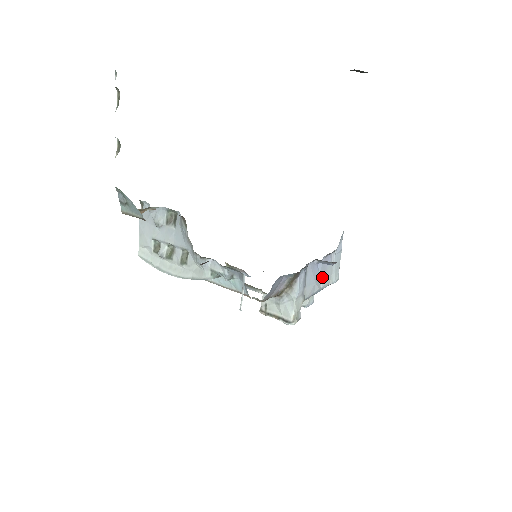
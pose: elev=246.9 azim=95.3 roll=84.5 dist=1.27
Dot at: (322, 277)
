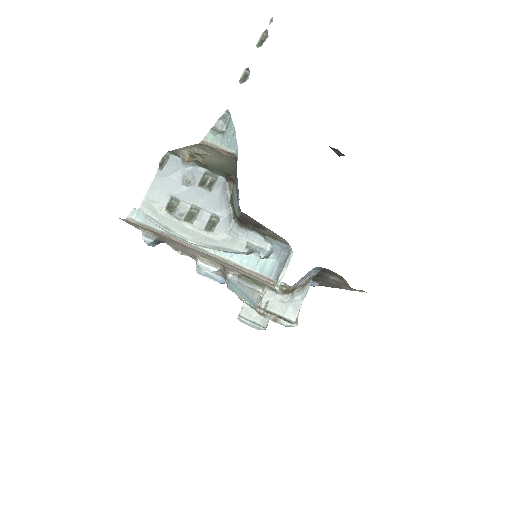
Dot at: occluded
